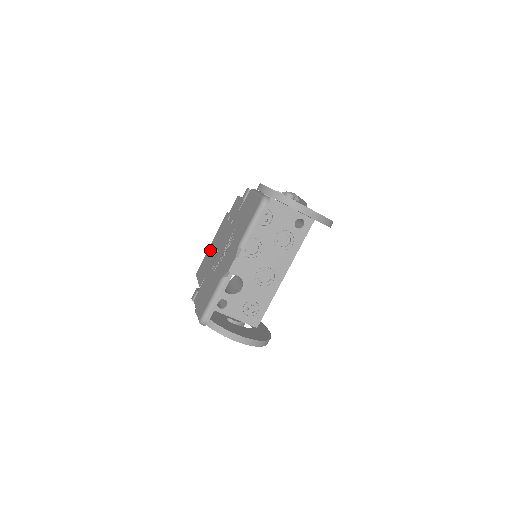
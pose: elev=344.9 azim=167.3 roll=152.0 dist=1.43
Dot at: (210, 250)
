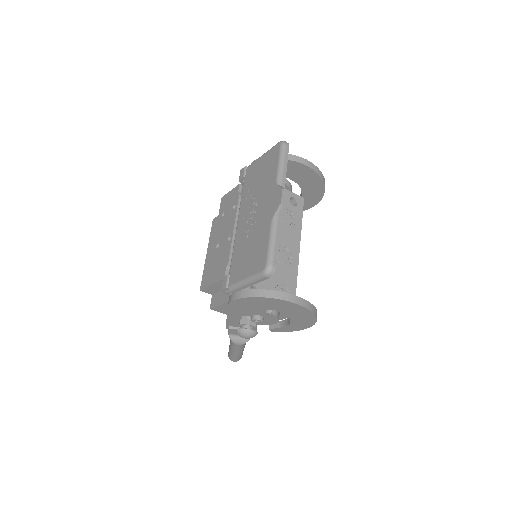
Dot at: (211, 254)
